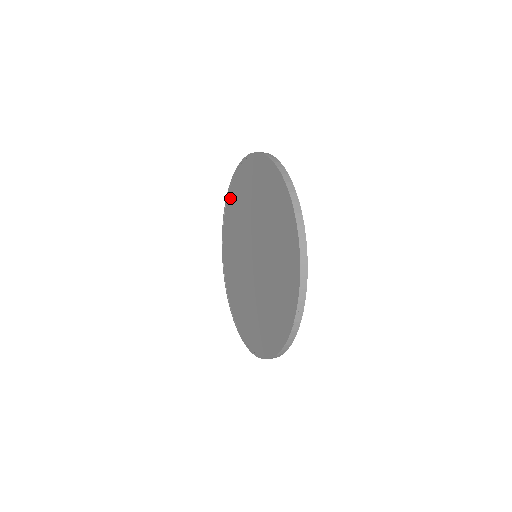
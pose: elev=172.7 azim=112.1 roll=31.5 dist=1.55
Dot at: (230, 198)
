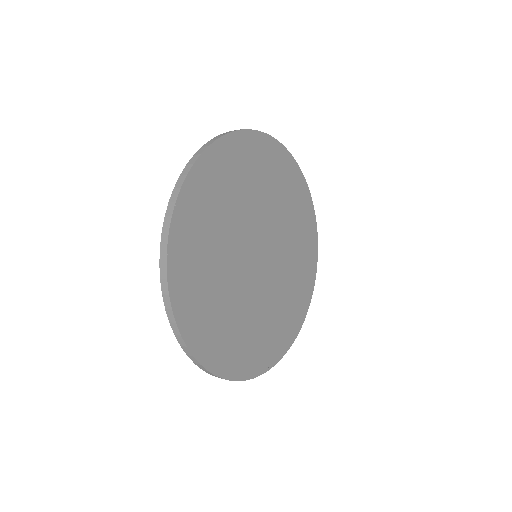
Dot at: occluded
